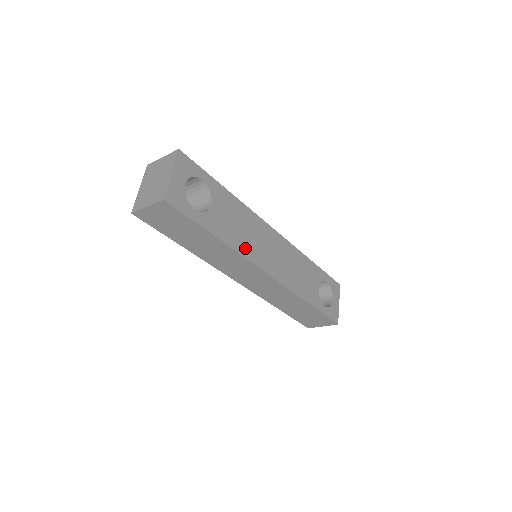
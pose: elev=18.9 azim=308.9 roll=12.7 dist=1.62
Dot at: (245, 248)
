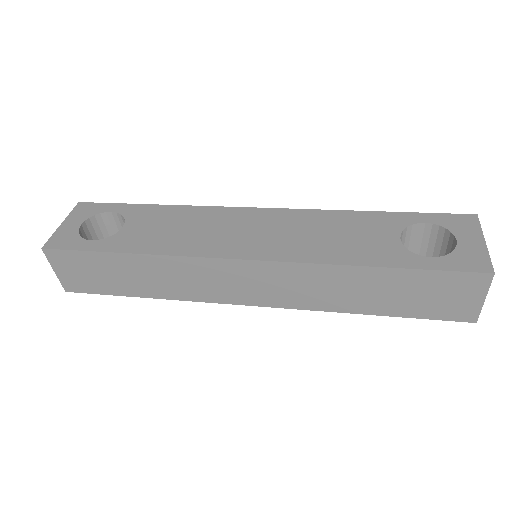
Dot at: (187, 246)
